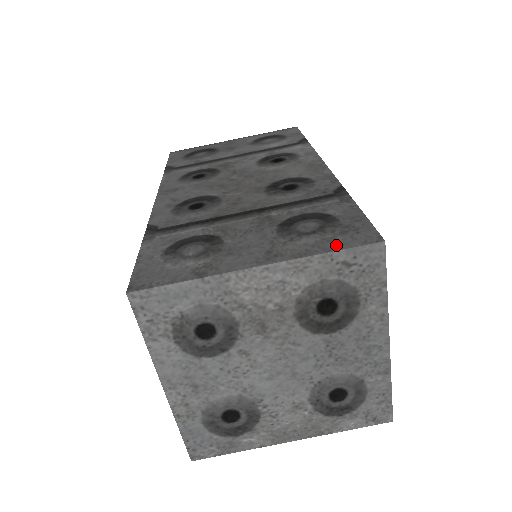
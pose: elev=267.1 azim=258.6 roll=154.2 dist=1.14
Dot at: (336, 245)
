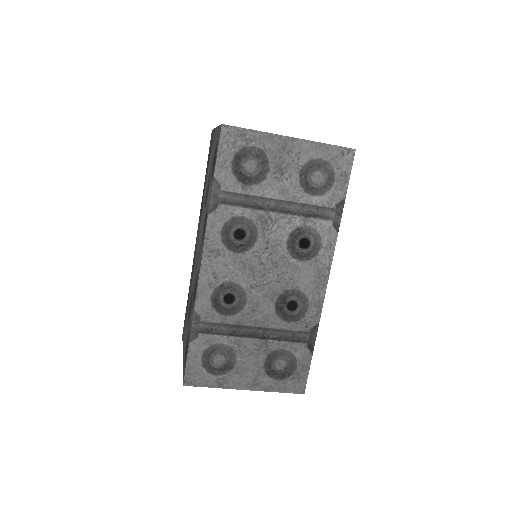
Dot at: (285, 388)
